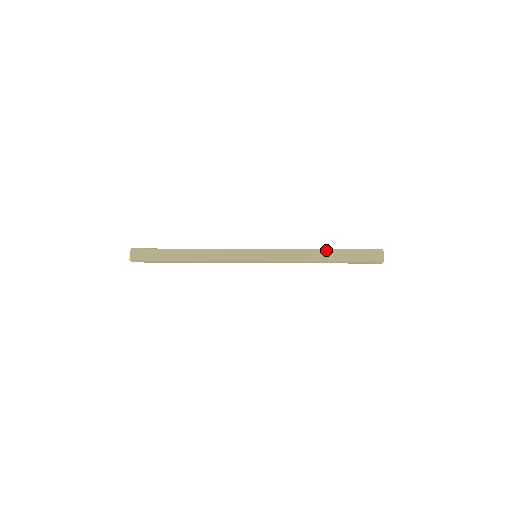
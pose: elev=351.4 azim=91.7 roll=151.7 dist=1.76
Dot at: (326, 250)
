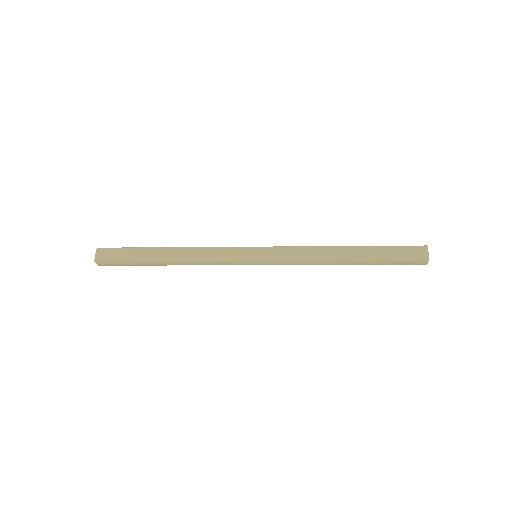
Dot at: (349, 247)
